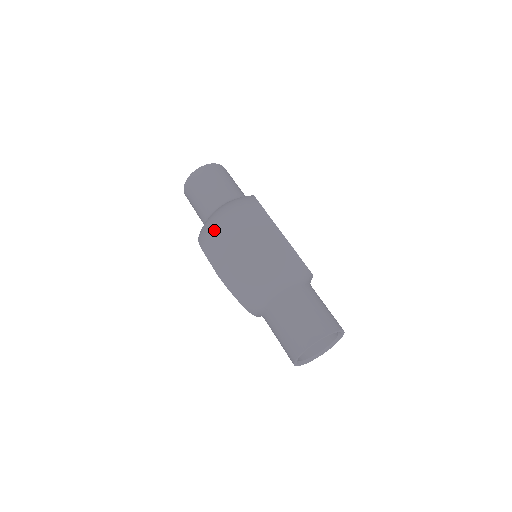
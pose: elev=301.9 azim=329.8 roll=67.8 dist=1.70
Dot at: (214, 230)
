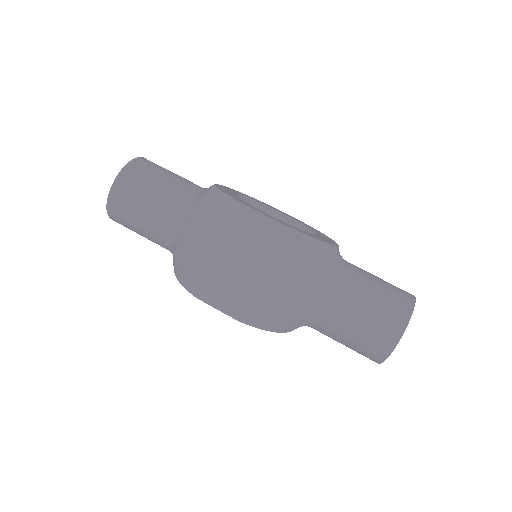
Dot at: (203, 271)
